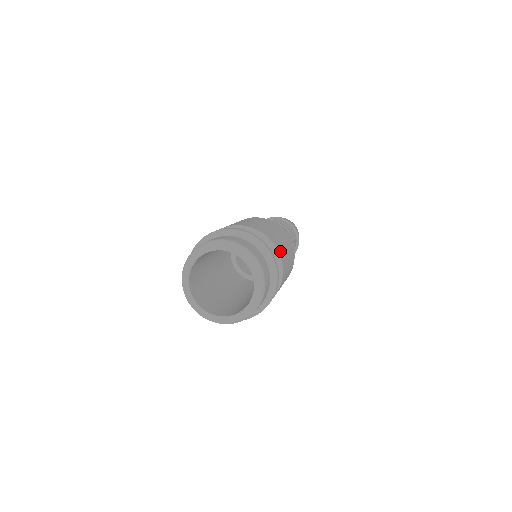
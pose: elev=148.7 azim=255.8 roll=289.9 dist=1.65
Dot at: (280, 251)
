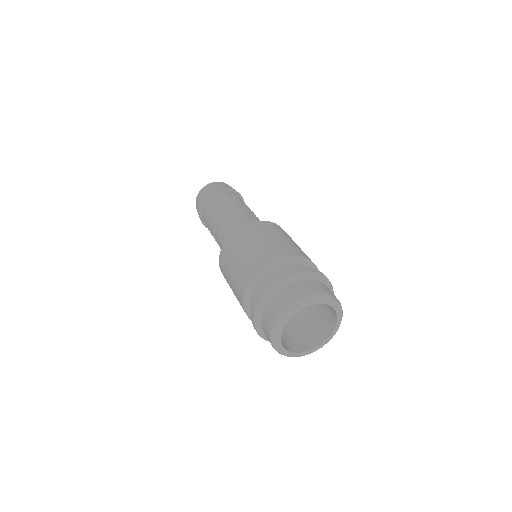
Dot at: (300, 254)
